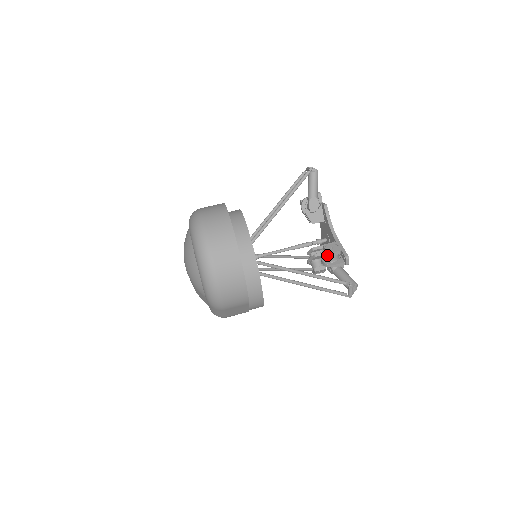
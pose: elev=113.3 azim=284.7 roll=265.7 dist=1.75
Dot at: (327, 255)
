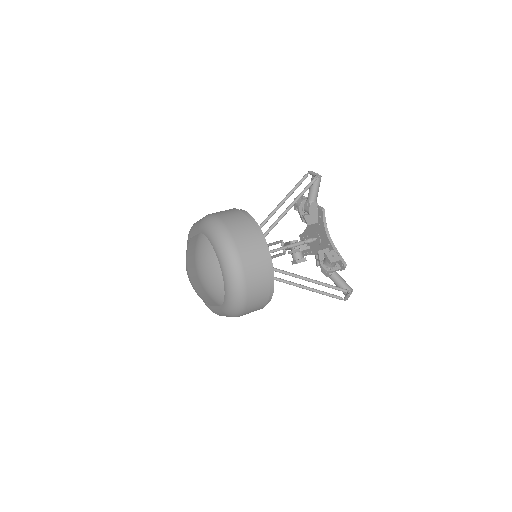
Dot at: (330, 263)
